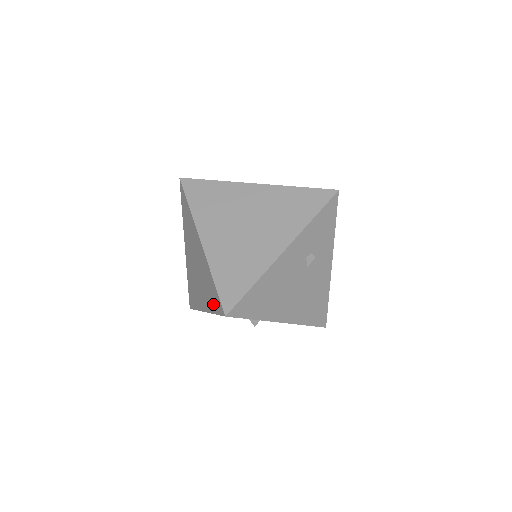
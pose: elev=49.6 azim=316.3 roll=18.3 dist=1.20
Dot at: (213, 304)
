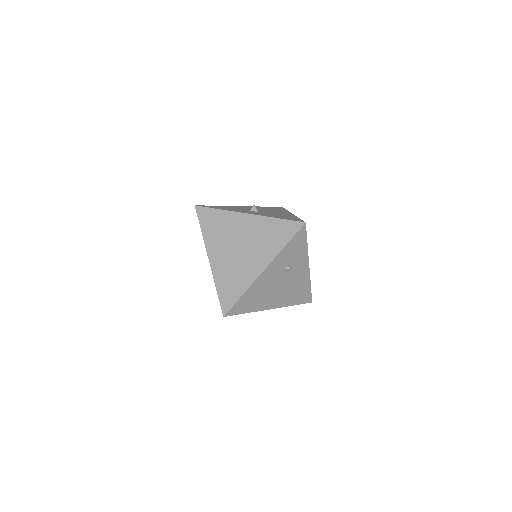
Dot at: occluded
